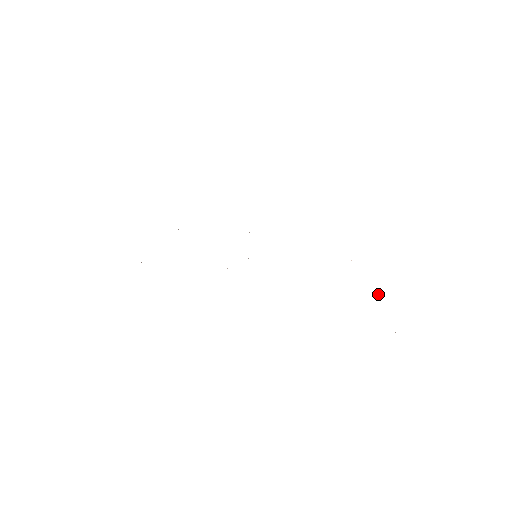
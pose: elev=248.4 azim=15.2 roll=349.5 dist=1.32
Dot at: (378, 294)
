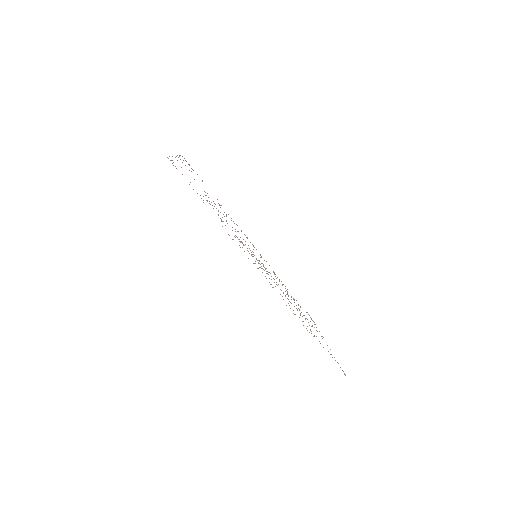
Dot at: occluded
